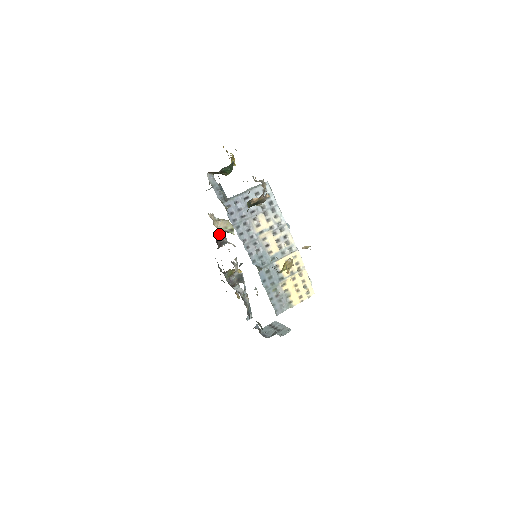
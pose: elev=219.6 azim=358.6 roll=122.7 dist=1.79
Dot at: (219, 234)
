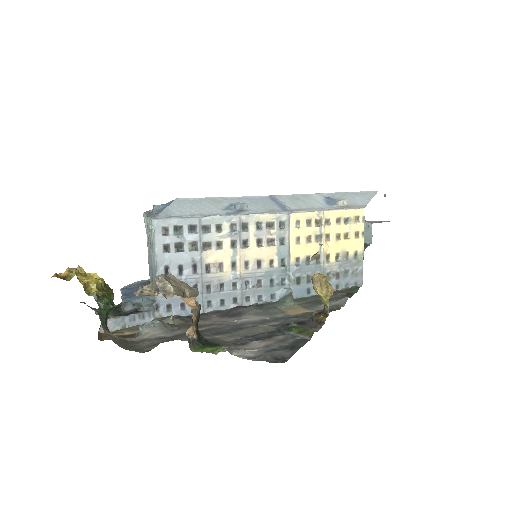
Dot at: occluded
